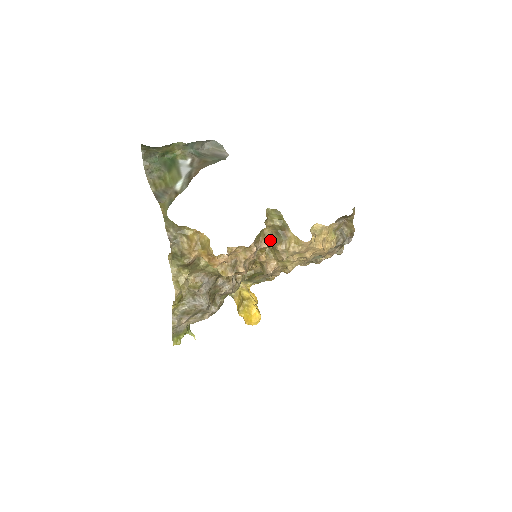
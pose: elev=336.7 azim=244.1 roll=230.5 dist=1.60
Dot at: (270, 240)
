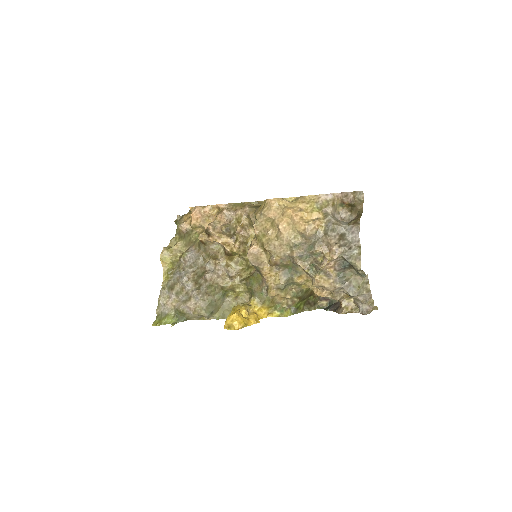
Dot at: (244, 207)
